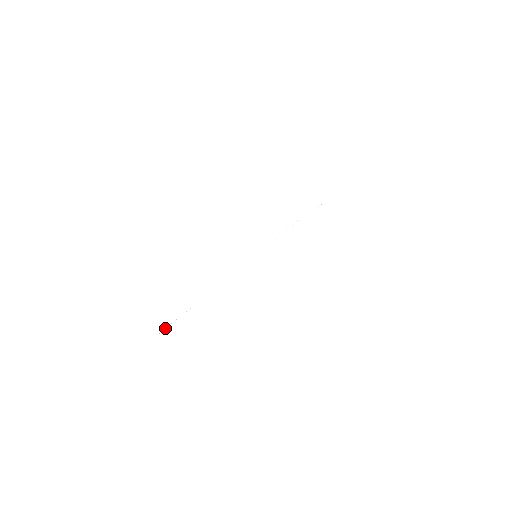
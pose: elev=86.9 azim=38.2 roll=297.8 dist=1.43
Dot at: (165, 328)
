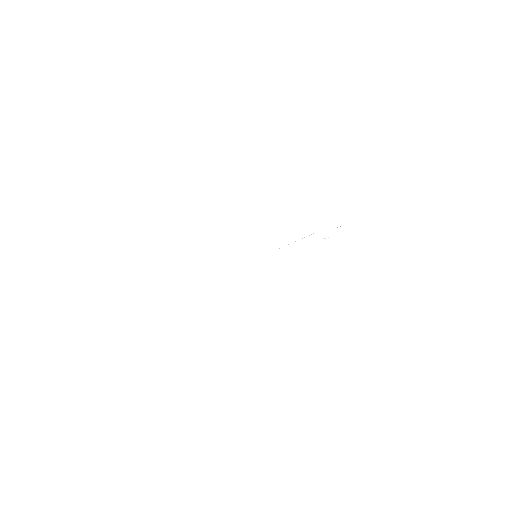
Dot at: occluded
